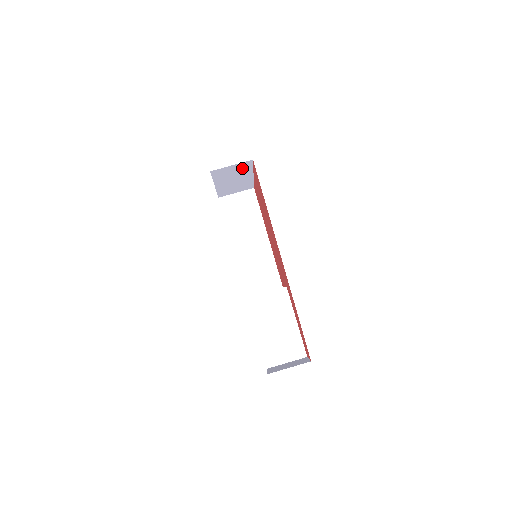
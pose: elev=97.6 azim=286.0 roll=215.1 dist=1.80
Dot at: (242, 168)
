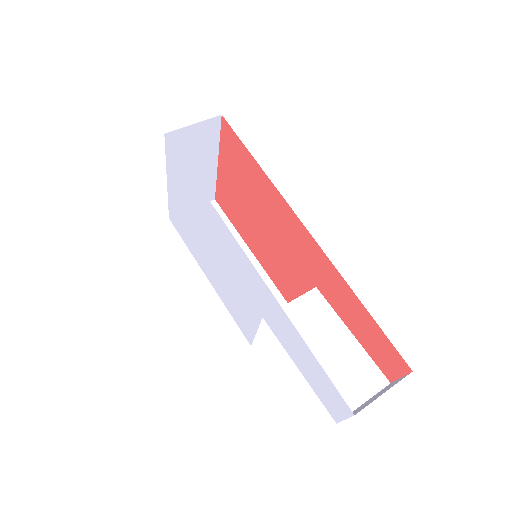
Dot at: (206, 137)
